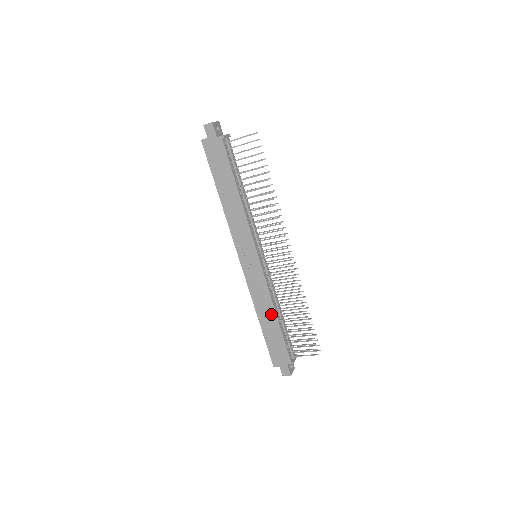
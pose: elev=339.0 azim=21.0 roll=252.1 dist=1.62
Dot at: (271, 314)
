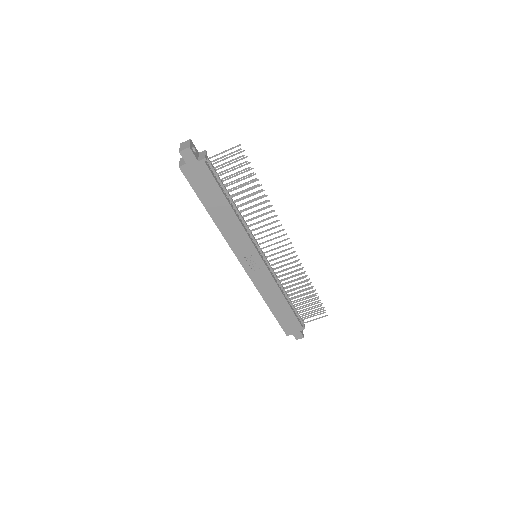
Dot at: (280, 299)
